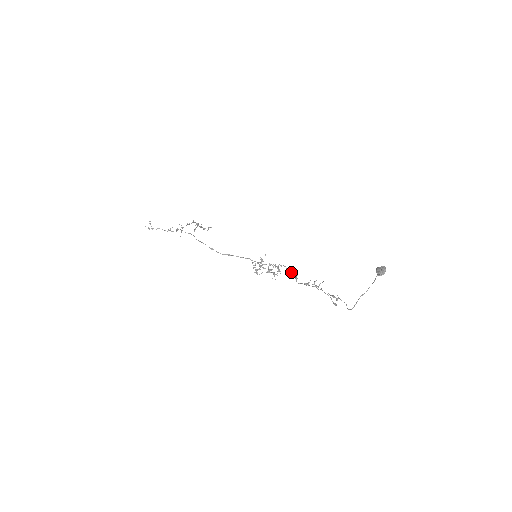
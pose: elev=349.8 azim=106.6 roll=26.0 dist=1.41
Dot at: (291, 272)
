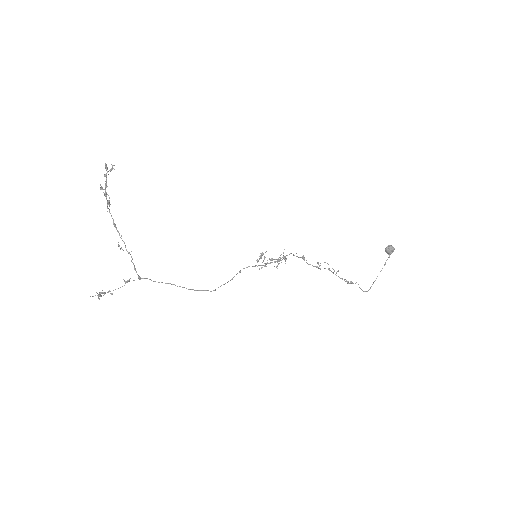
Dot at: occluded
